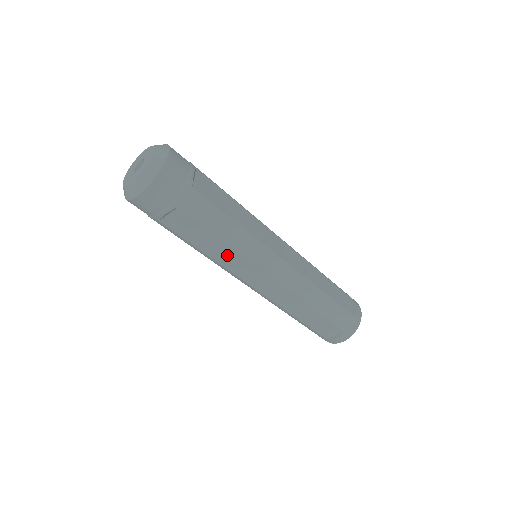
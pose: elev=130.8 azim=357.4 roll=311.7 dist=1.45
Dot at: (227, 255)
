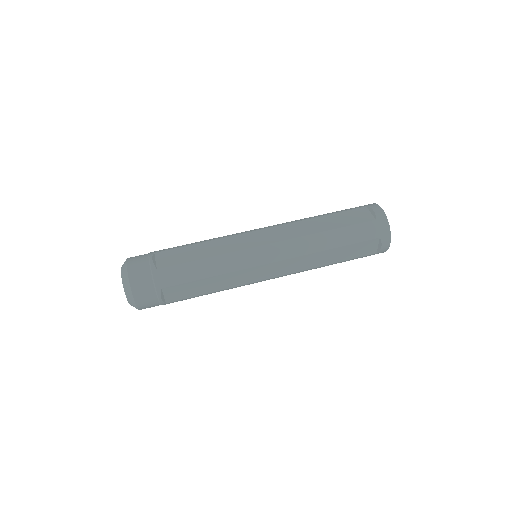
Dot at: (227, 280)
